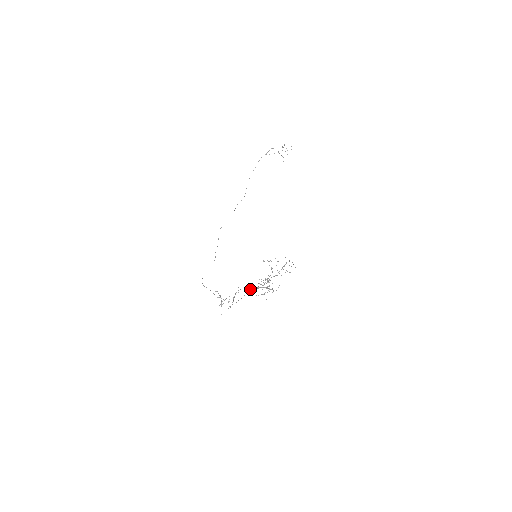
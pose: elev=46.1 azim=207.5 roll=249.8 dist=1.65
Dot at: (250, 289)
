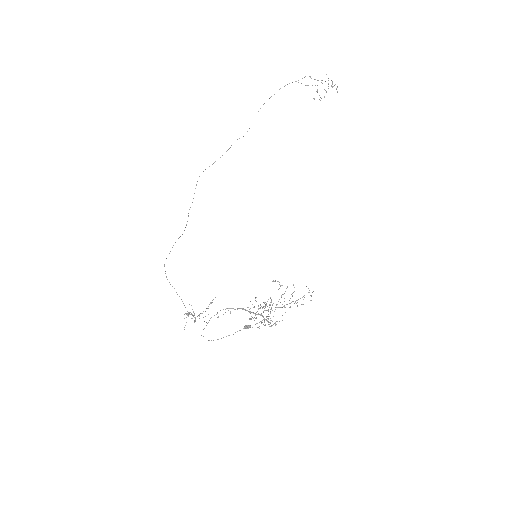
Dot at: (248, 328)
